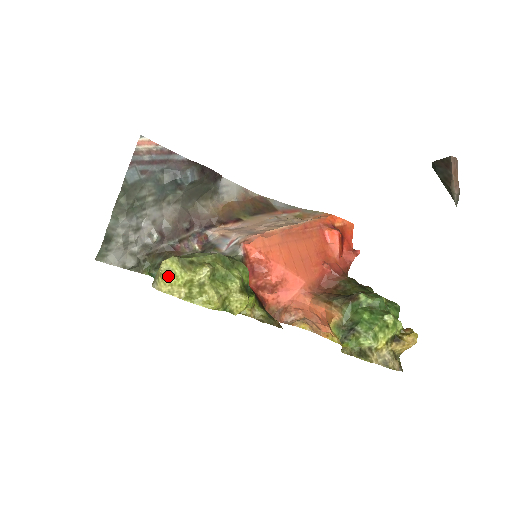
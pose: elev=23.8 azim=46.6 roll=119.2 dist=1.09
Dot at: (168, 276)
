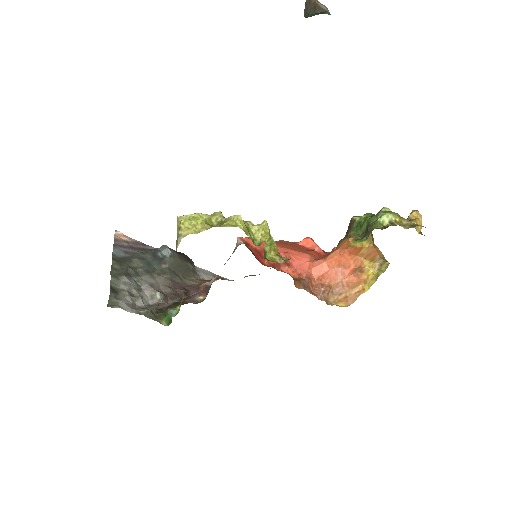
Dot at: (188, 220)
